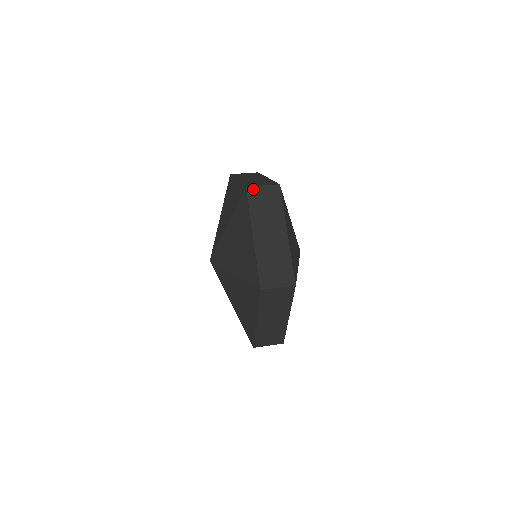
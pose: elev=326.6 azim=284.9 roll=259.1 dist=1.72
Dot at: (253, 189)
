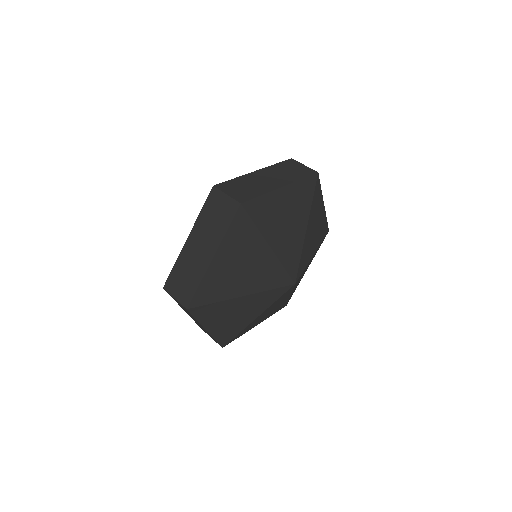
Dot at: (217, 192)
